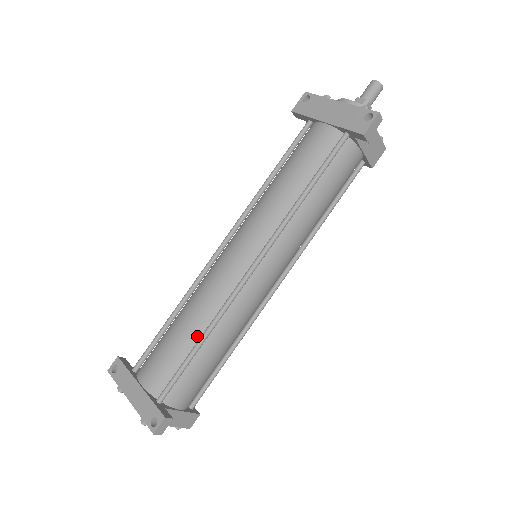
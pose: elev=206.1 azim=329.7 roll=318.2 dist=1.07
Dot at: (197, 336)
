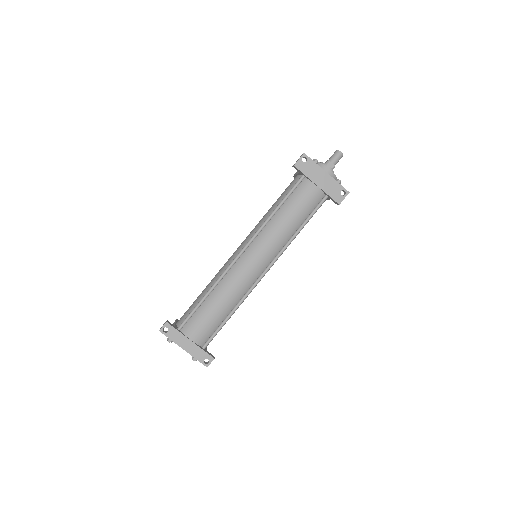
Dot at: (228, 311)
